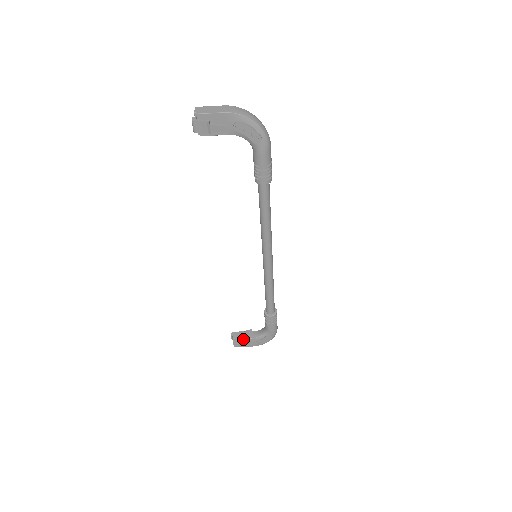
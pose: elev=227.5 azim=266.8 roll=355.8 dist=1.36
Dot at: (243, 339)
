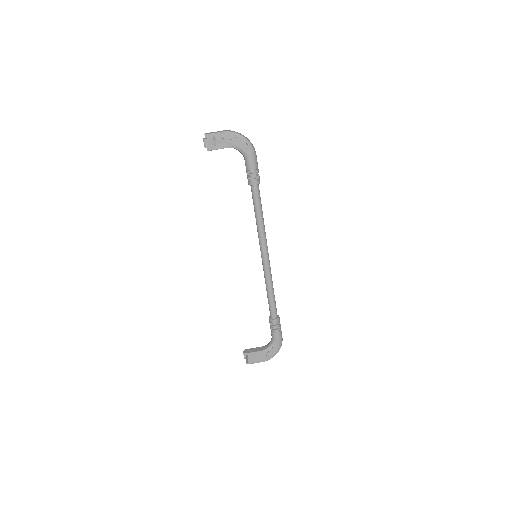
Dot at: (254, 353)
